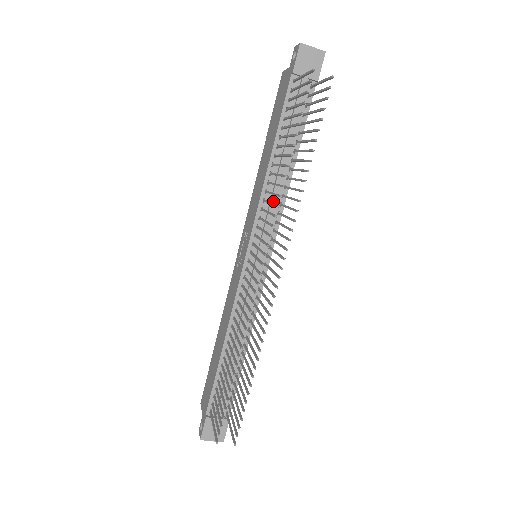
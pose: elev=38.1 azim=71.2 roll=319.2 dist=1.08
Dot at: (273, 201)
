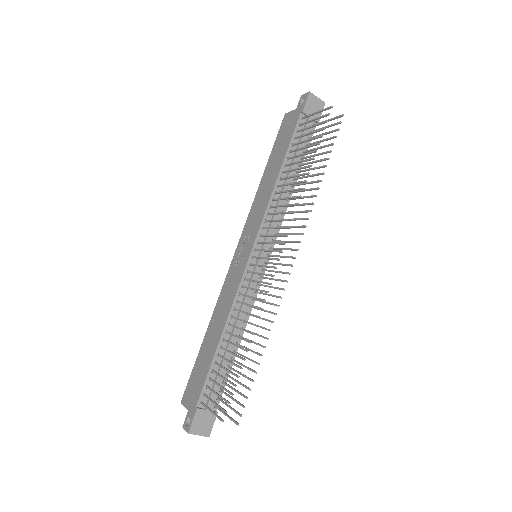
Dot at: (278, 209)
